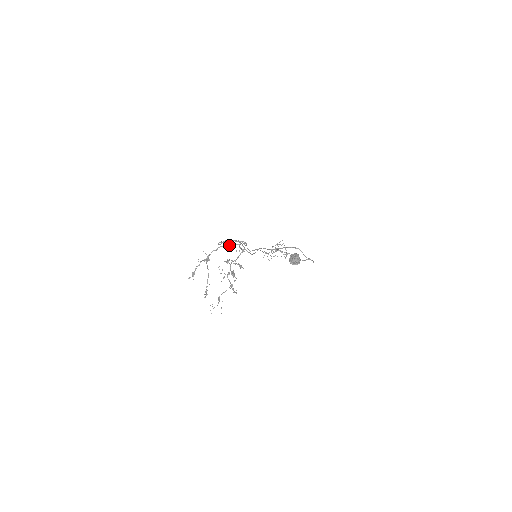
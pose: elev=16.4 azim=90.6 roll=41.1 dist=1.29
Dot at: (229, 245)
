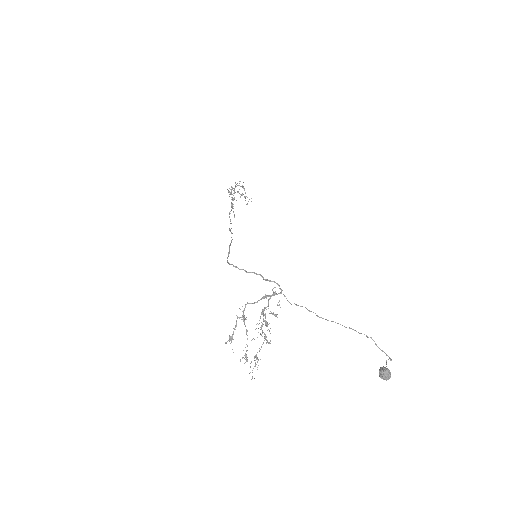
Dot at: (266, 296)
